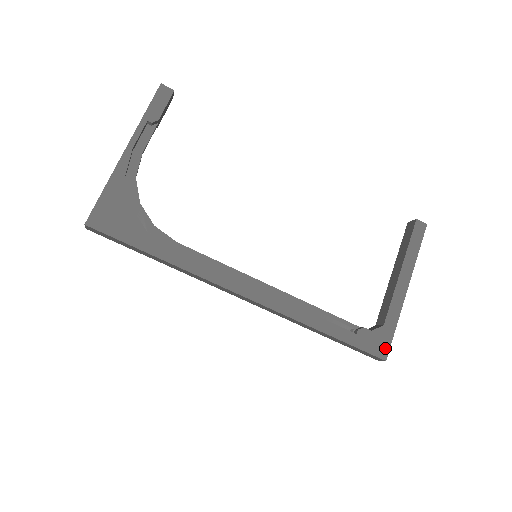
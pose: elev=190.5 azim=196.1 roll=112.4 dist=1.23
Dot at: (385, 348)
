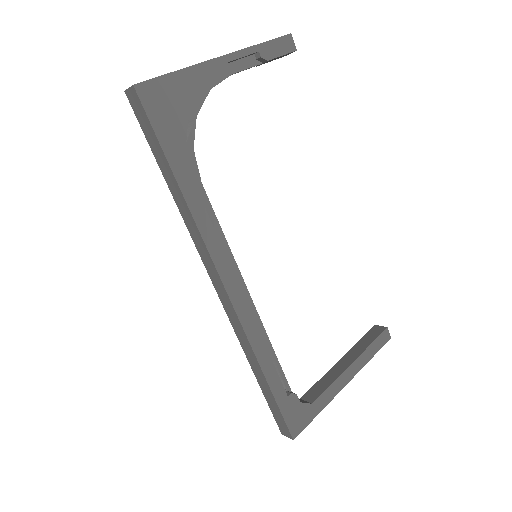
Dot at: (300, 427)
